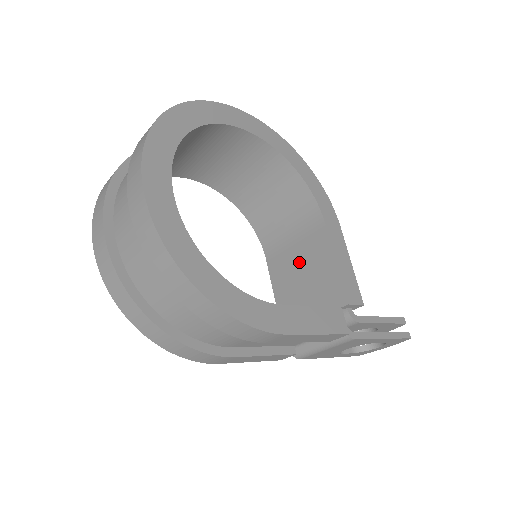
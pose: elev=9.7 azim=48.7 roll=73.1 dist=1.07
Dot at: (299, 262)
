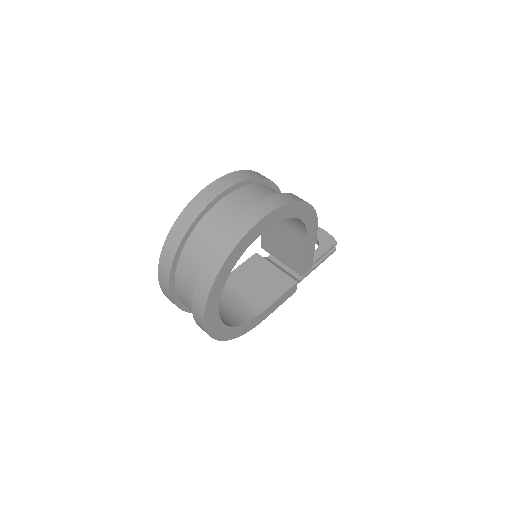
Dot at: (283, 236)
